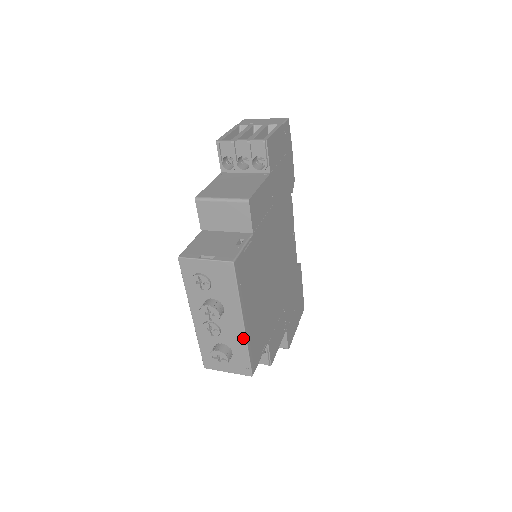
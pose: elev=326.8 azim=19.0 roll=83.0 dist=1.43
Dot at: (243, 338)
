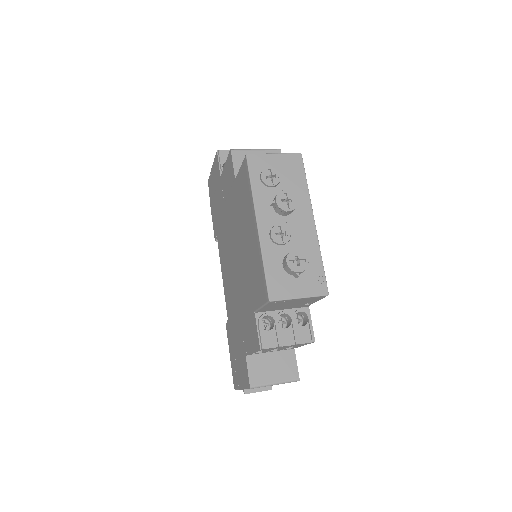
Dot at: (315, 239)
